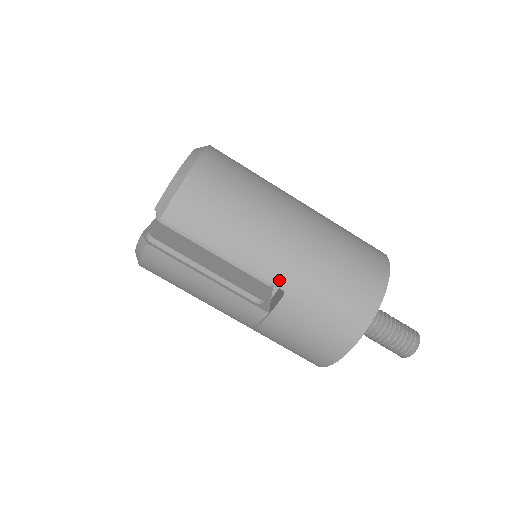
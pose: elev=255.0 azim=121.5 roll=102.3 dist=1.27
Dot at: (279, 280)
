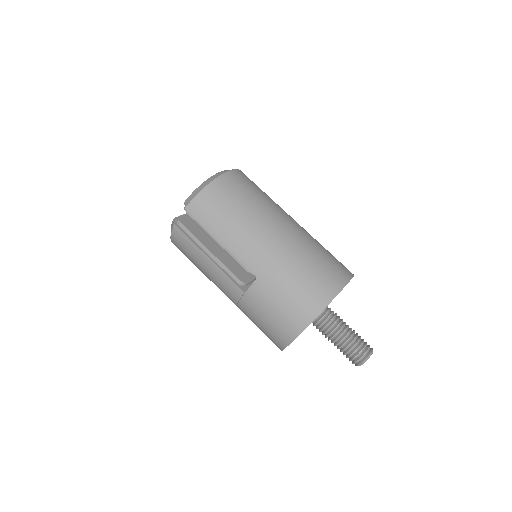
Dot at: (254, 268)
